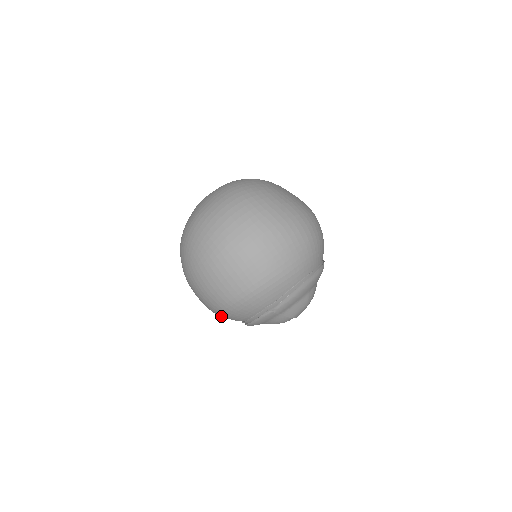
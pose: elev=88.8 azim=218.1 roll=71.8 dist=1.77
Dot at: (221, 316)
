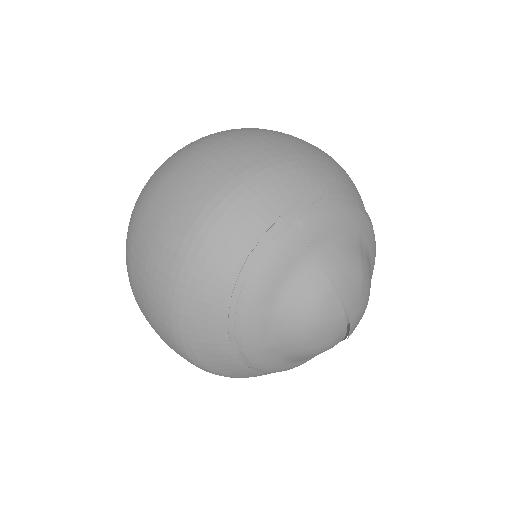
Dot at: (185, 295)
